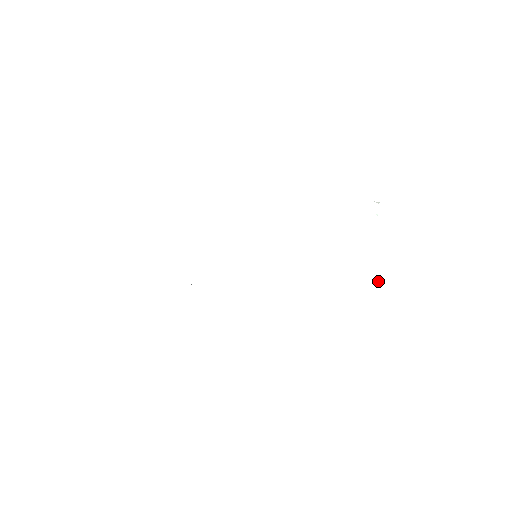
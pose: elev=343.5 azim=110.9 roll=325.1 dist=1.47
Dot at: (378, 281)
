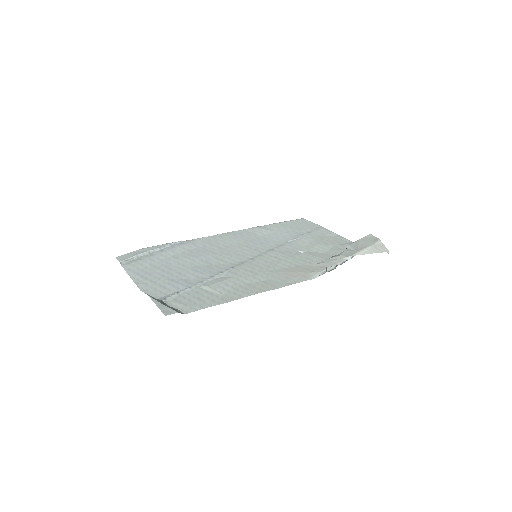
Dot at: (321, 226)
